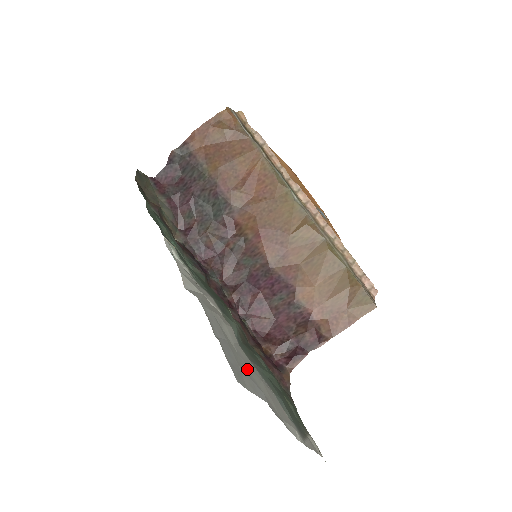
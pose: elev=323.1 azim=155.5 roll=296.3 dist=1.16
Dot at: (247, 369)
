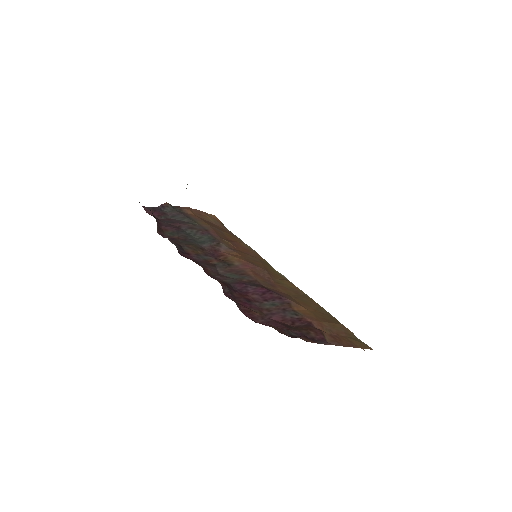
Dot at: occluded
